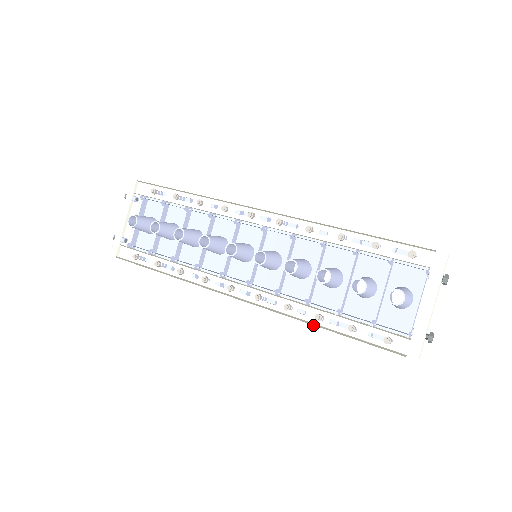
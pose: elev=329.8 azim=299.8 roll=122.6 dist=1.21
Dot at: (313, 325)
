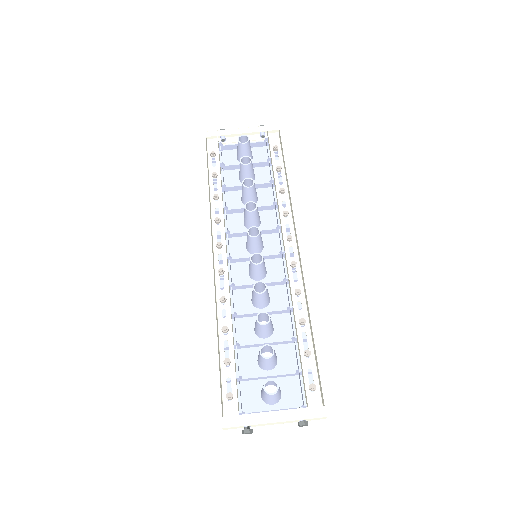
Dot at: (217, 327)
